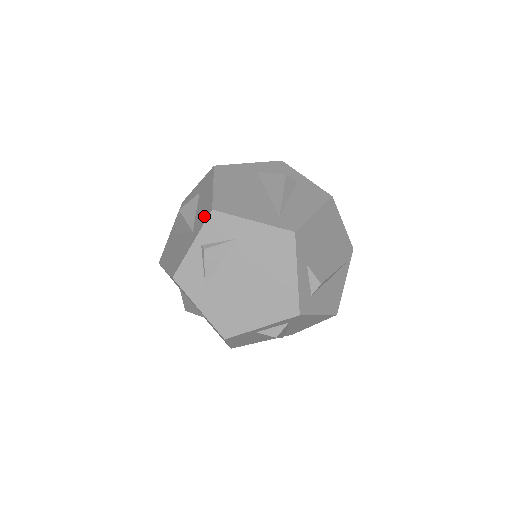
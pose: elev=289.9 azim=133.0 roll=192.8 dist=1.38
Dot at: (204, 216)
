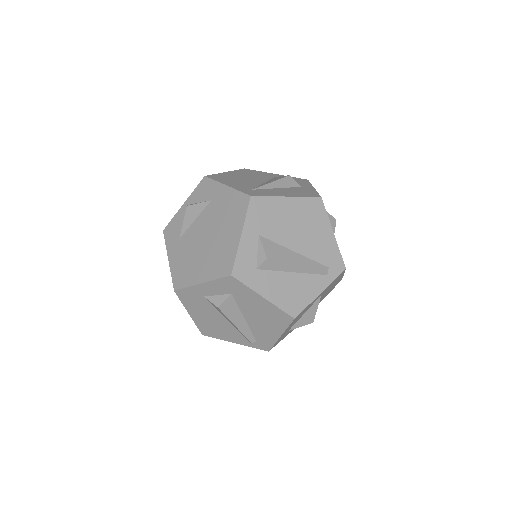
Dot at: occluded
